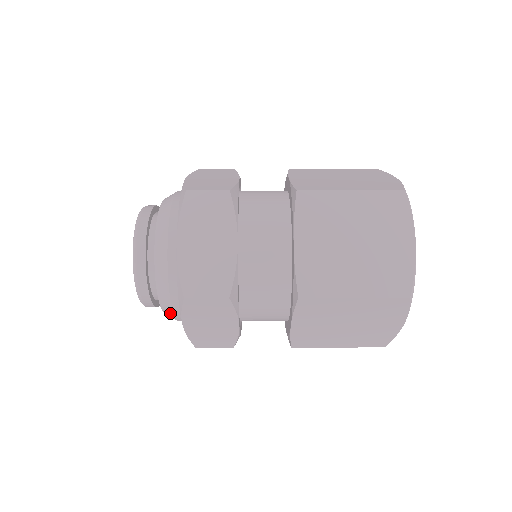
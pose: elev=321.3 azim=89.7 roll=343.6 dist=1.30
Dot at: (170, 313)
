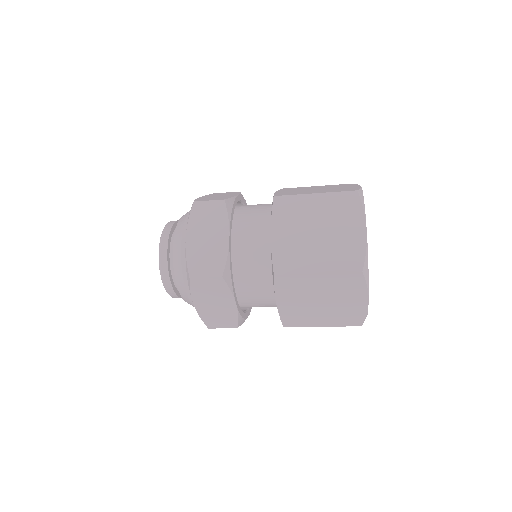
Dot at: (178, 249)
